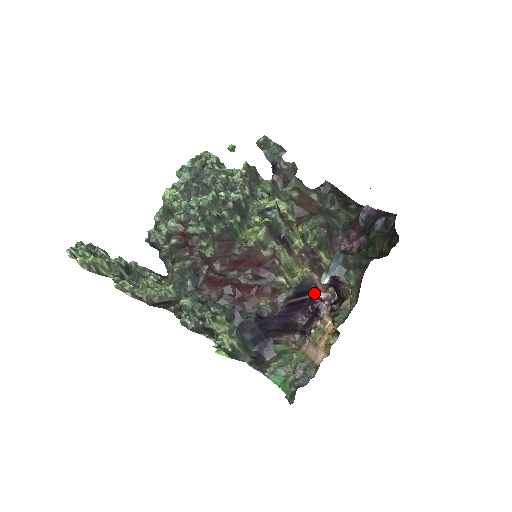
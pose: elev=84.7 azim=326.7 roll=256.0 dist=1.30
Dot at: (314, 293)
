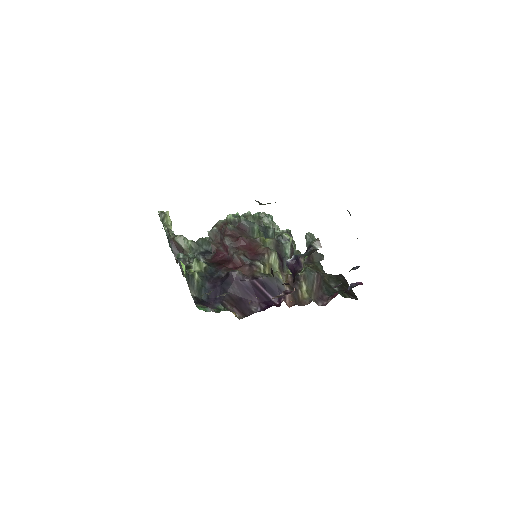
Dot at: (279, 301)
